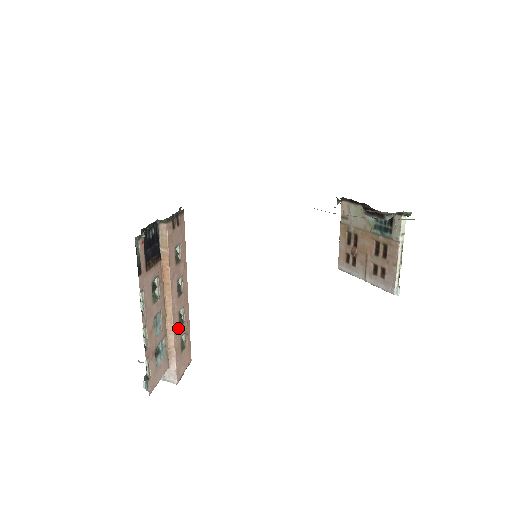
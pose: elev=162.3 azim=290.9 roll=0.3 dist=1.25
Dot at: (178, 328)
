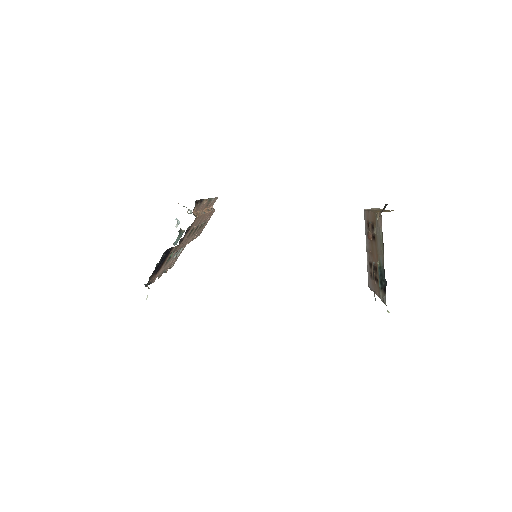
Dot at: (196, 233)
